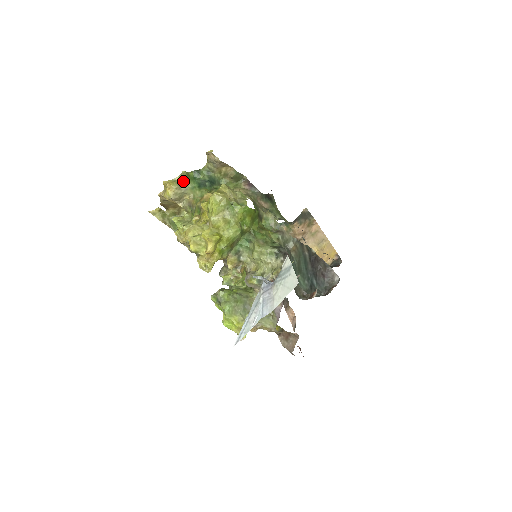
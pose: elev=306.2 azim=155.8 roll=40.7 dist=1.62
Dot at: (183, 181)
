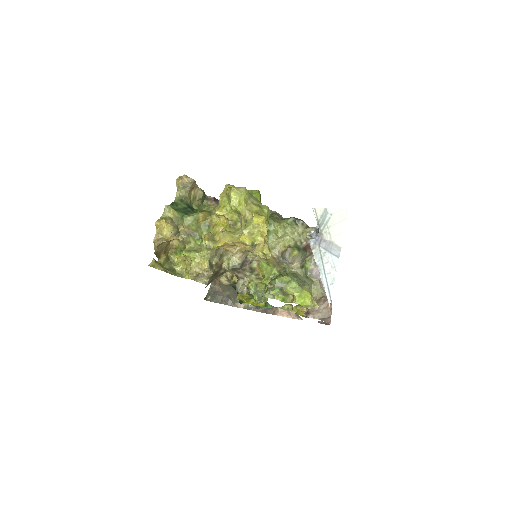
Dot at: (171, 214)
